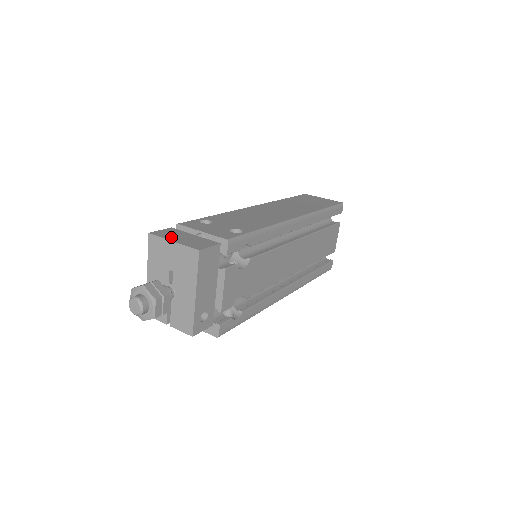
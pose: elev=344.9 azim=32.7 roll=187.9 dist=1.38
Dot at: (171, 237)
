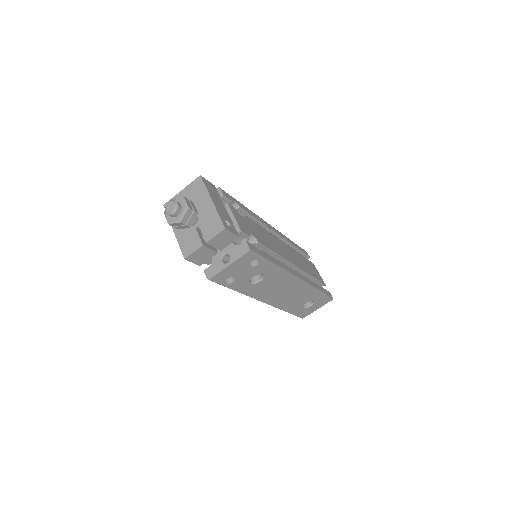
Dot at: occluded
